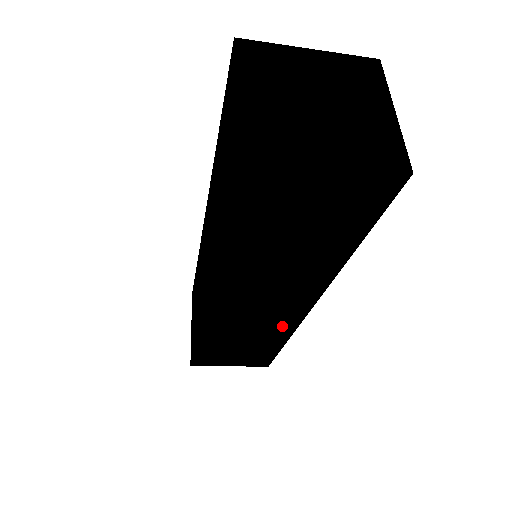
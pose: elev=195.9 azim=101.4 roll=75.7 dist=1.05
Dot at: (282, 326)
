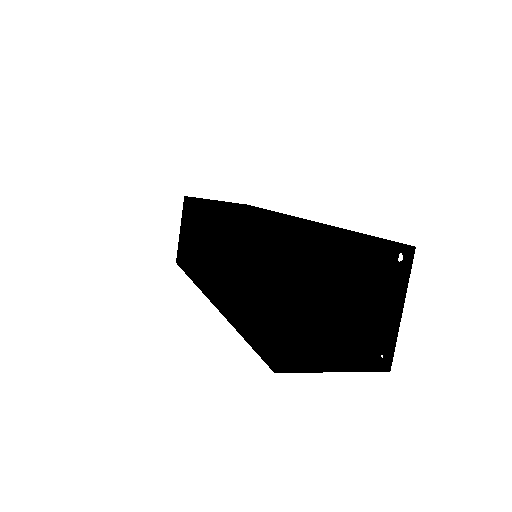
Dot at: occluded
